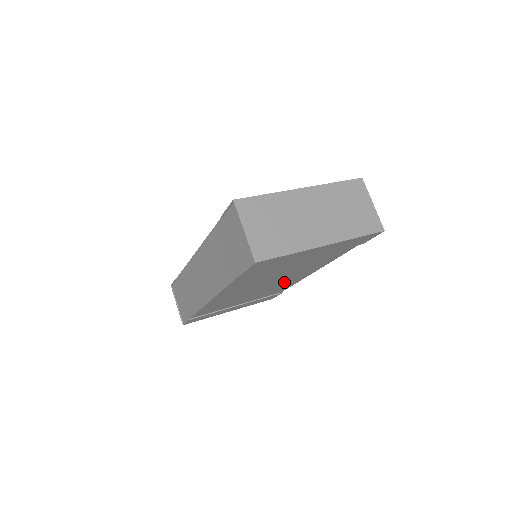
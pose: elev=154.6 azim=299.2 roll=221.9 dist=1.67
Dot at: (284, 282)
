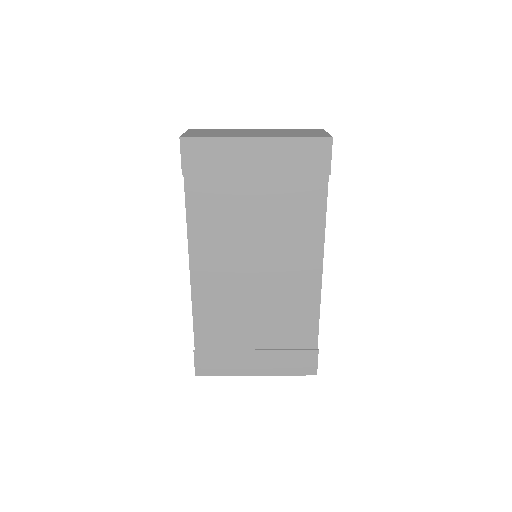
Dot at: (288, 285)
